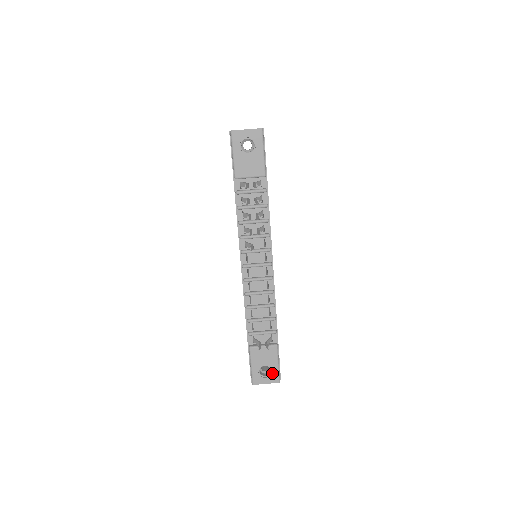
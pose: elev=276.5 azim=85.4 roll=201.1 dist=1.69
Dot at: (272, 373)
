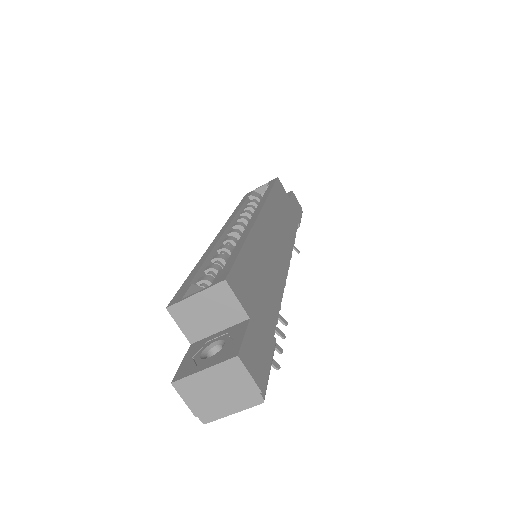
Dot at: occluded
